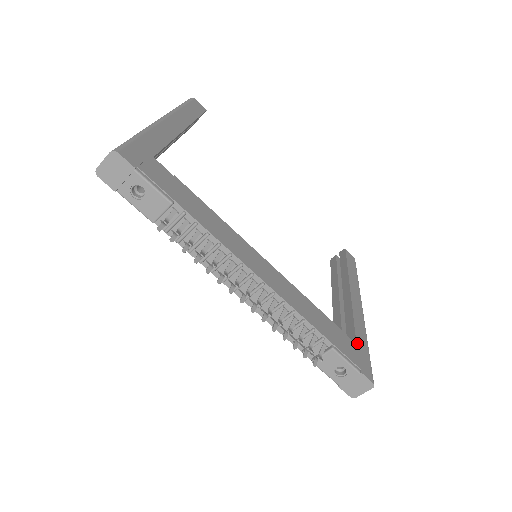
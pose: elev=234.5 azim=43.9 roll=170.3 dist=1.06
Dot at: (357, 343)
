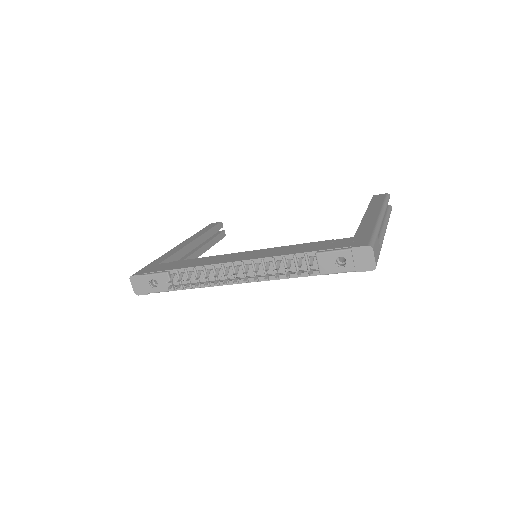
Dot at: (355, 236)
